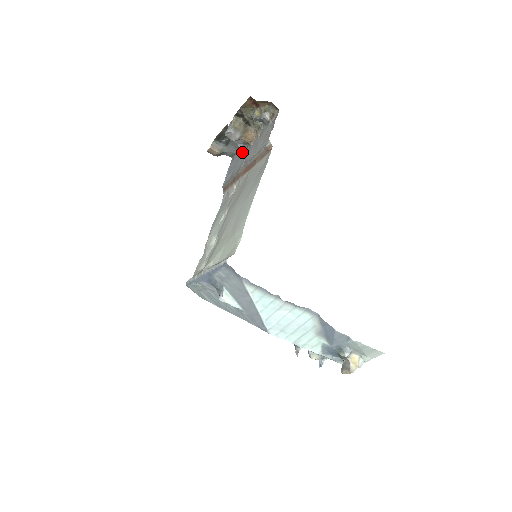
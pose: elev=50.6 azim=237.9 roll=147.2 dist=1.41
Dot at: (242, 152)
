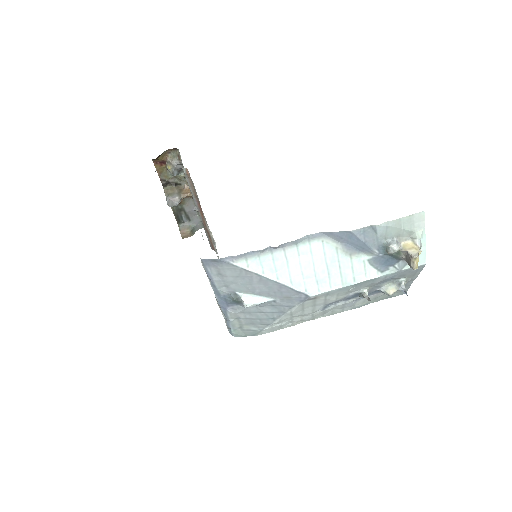
Dot at: occluded
